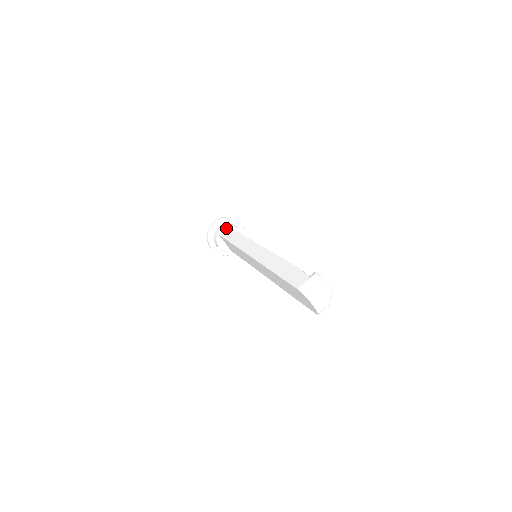
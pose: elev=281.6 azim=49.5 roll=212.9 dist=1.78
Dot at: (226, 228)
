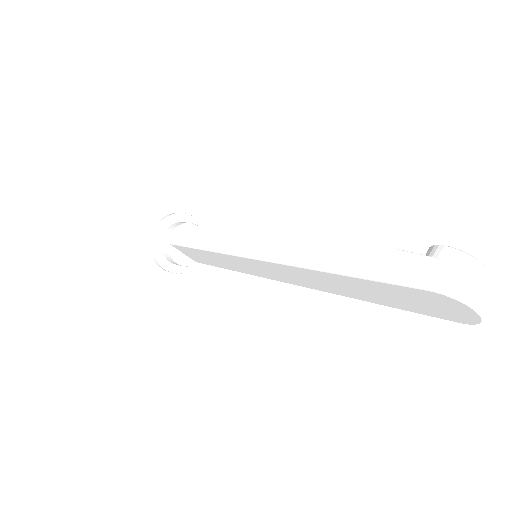
Dot at: (178, 230)
